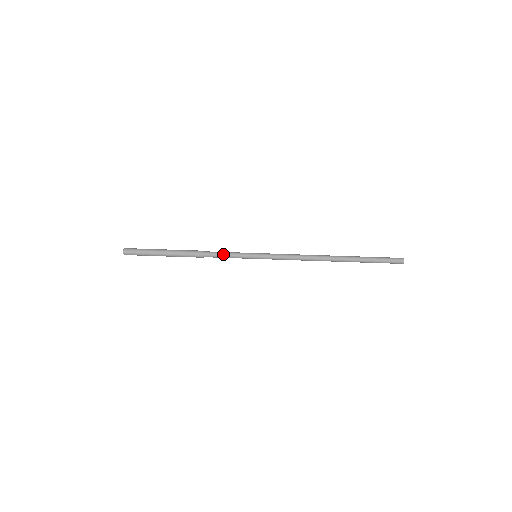
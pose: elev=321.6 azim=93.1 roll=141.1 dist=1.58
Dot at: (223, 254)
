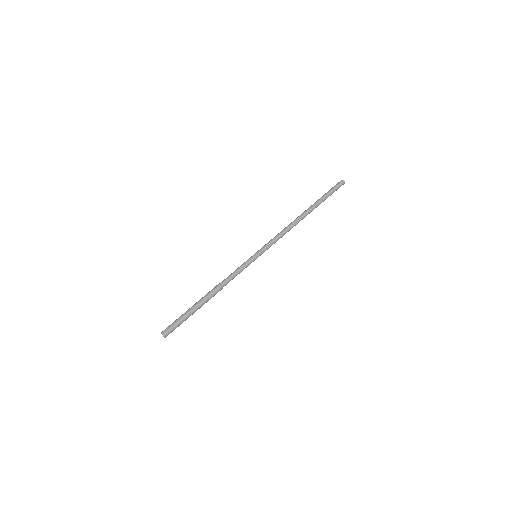
Dot at: (234, 273)
